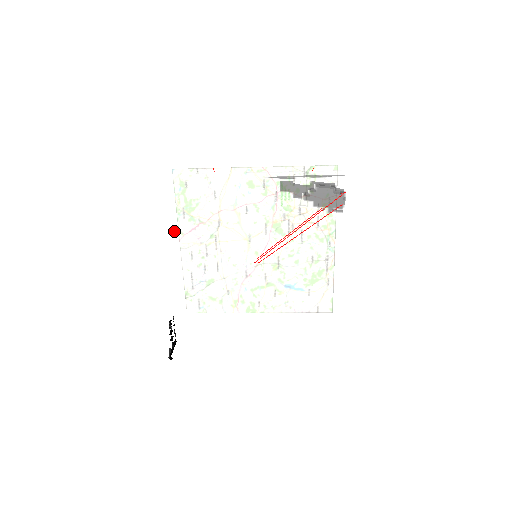
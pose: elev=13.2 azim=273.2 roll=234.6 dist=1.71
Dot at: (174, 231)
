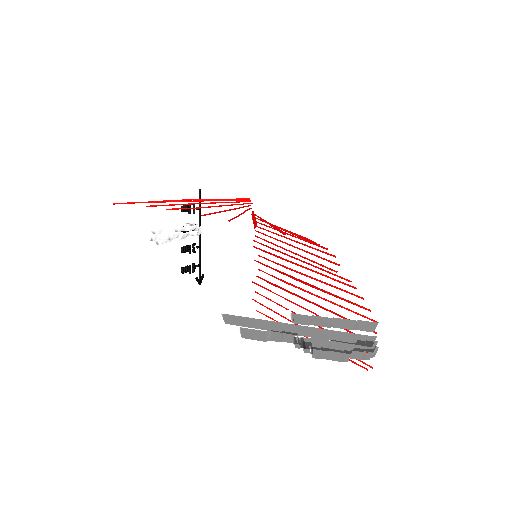
Dot at: occluded
